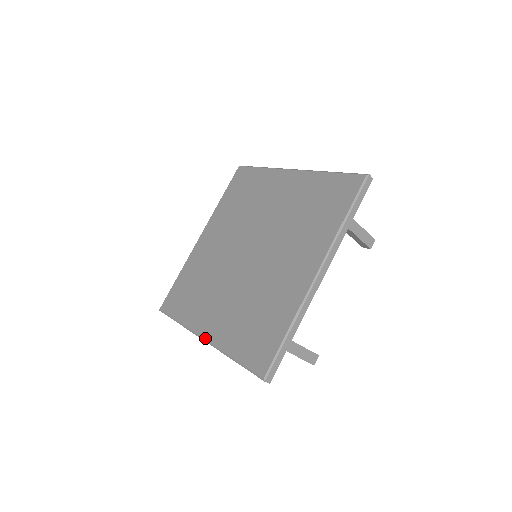
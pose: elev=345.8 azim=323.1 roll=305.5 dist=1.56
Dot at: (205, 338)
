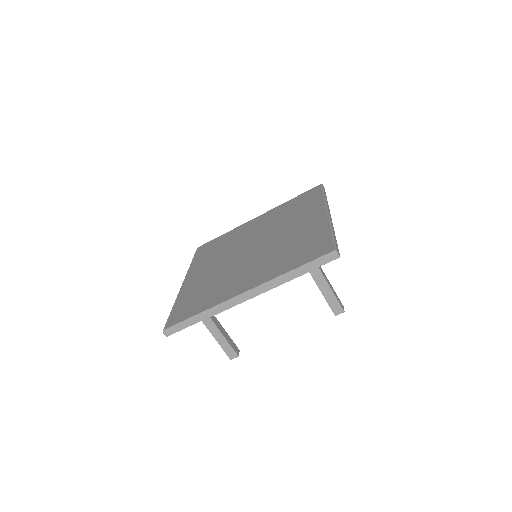
Dot at: (183, 283)
